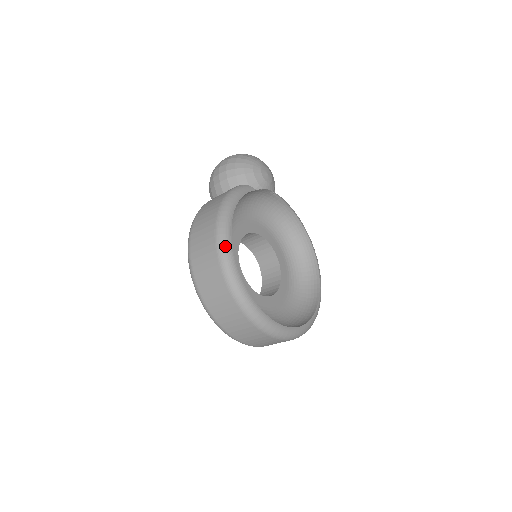
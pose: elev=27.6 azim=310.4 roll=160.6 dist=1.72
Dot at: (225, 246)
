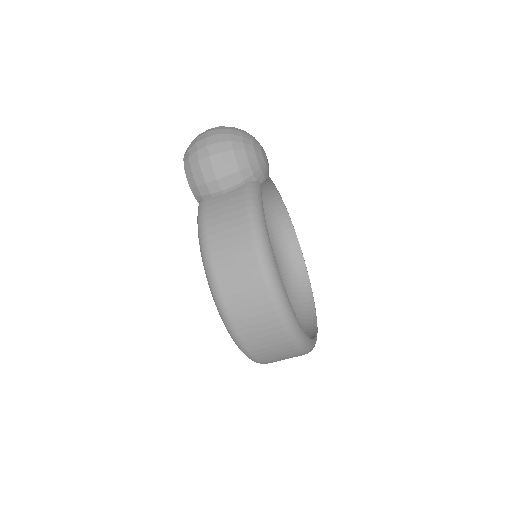
Dot at: (279, 288)
